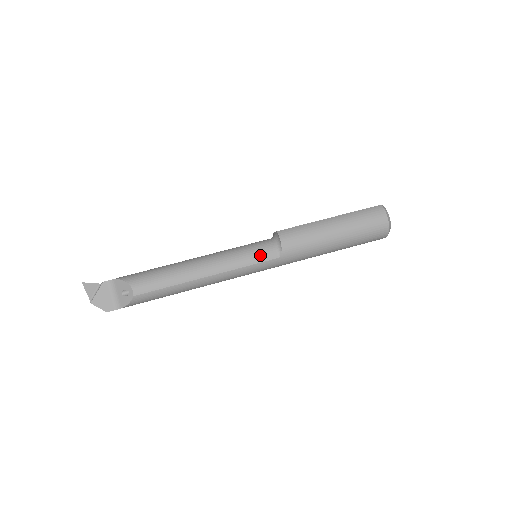
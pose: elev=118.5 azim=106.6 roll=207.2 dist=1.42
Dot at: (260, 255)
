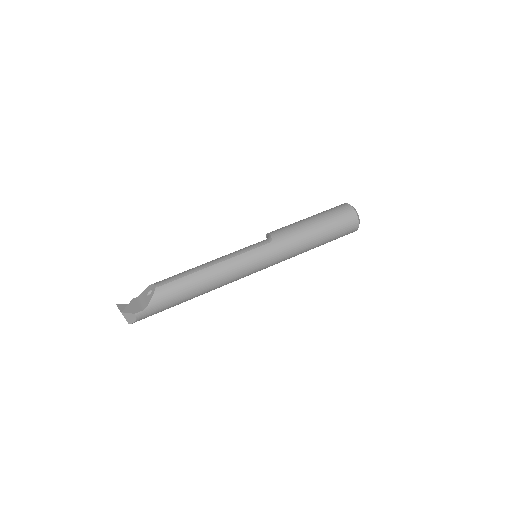
Dot at: (255, 245)
